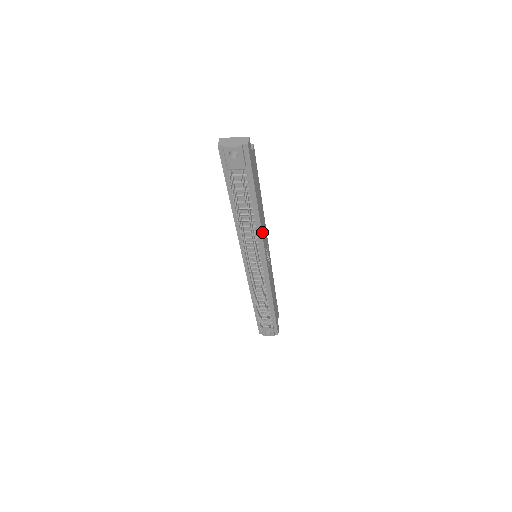
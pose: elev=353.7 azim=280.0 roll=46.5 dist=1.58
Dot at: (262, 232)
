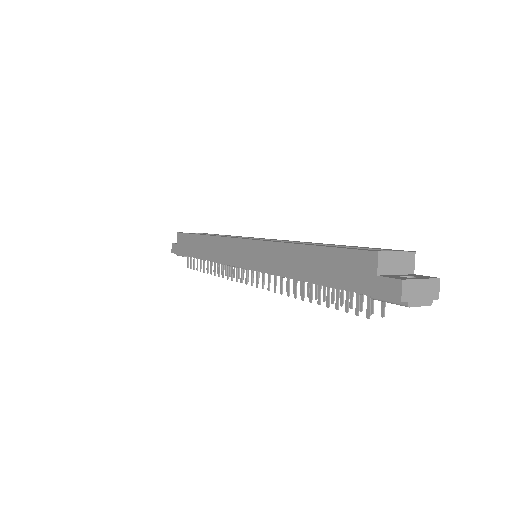
Dot at: occluded
